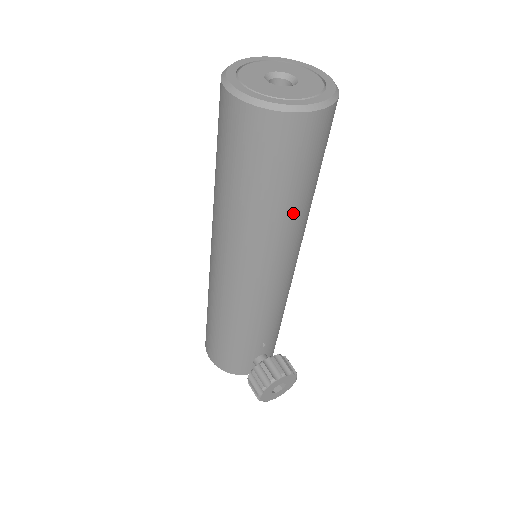
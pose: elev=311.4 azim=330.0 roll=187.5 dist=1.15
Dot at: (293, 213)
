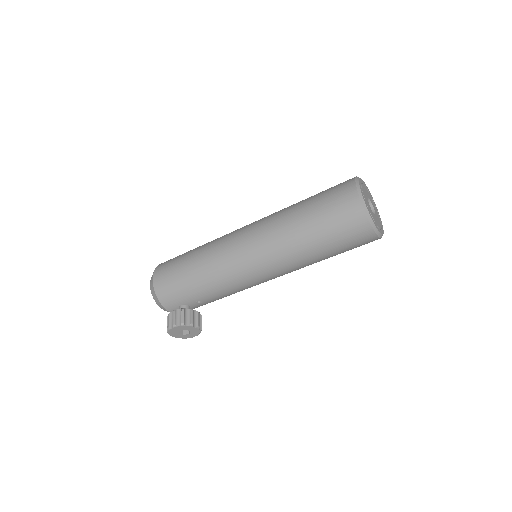
Dot at: (313, 259)
